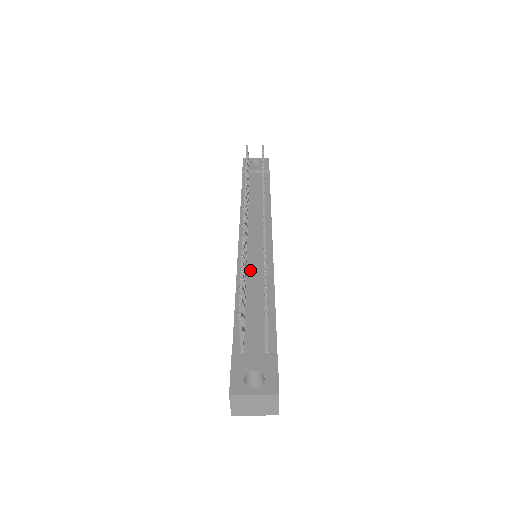
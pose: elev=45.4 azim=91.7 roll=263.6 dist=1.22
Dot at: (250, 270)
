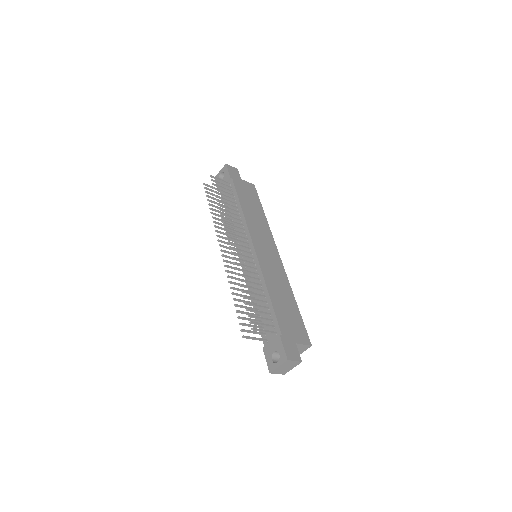
Dot at: (251, 279)
